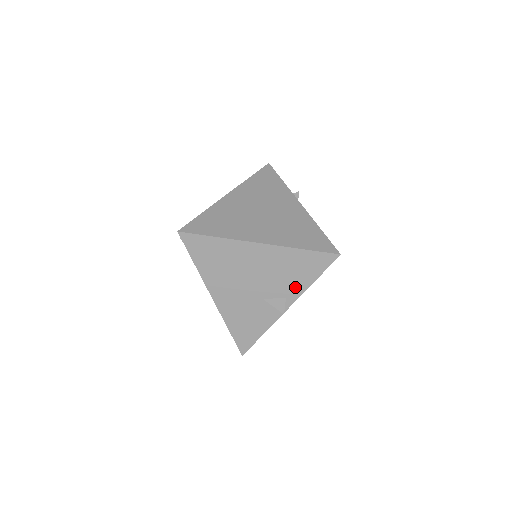
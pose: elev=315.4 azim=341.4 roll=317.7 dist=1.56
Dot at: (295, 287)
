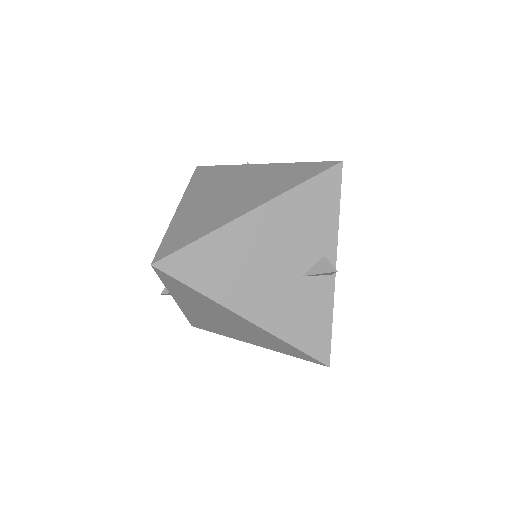
Dot at: (324, 235)
